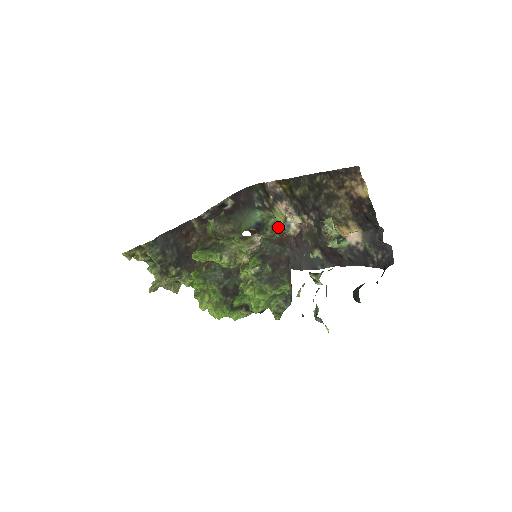
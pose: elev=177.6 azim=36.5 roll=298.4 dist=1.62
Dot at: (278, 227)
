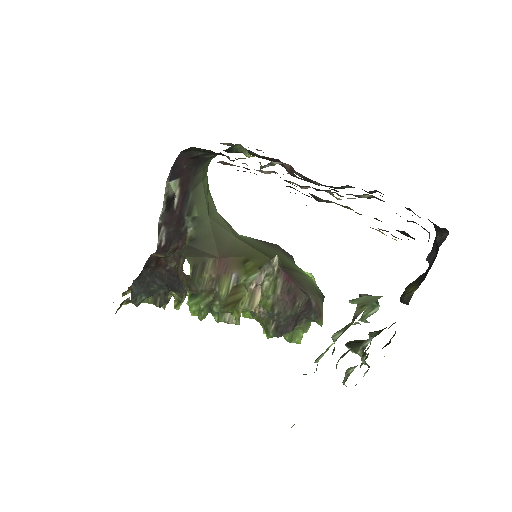
Dot at: (254, 156)
